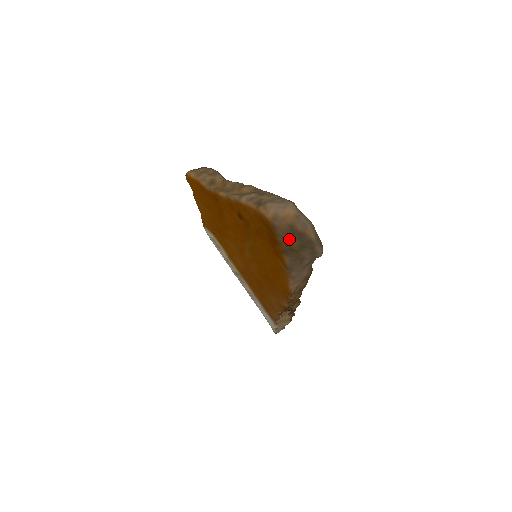
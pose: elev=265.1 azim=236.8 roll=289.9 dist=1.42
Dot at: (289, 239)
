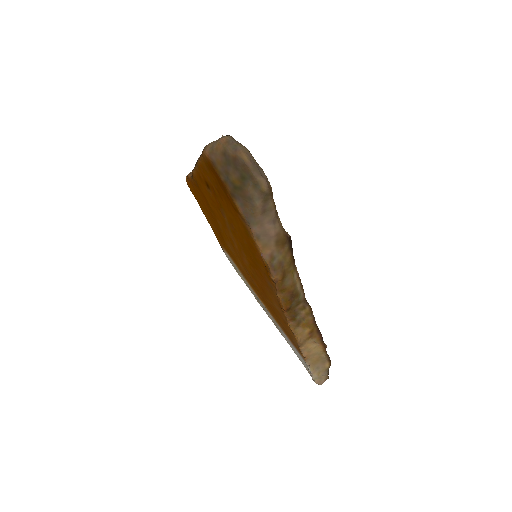
Dot at: (229, 173)
